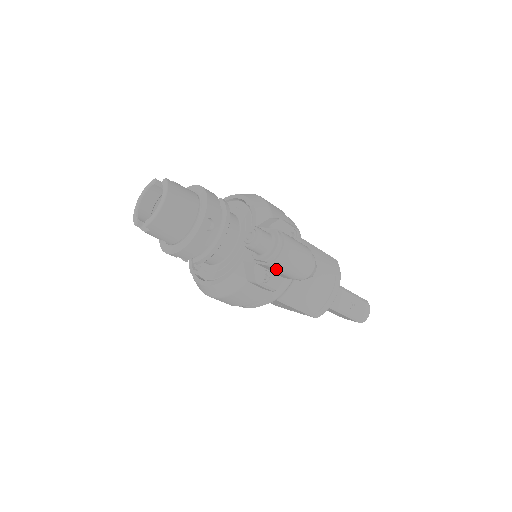
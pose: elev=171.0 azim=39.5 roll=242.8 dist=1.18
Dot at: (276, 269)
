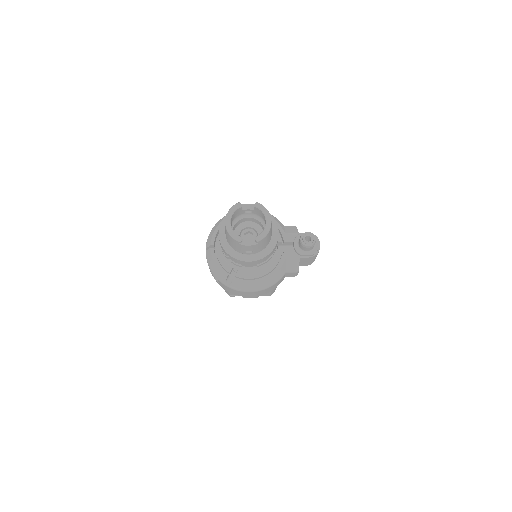
Dot at: (311, 259)
